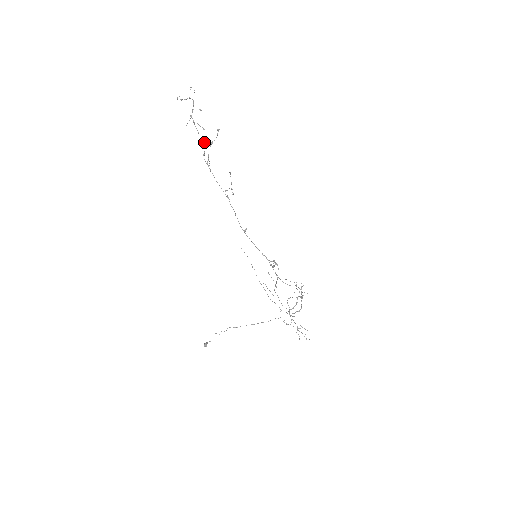
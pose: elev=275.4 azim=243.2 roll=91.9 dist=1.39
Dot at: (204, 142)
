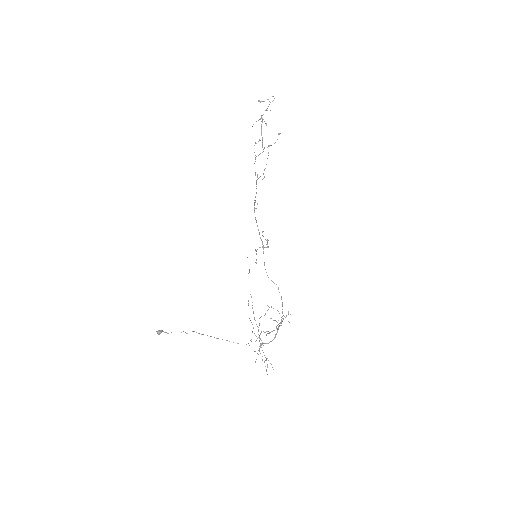
Dot at: (262, 143)
